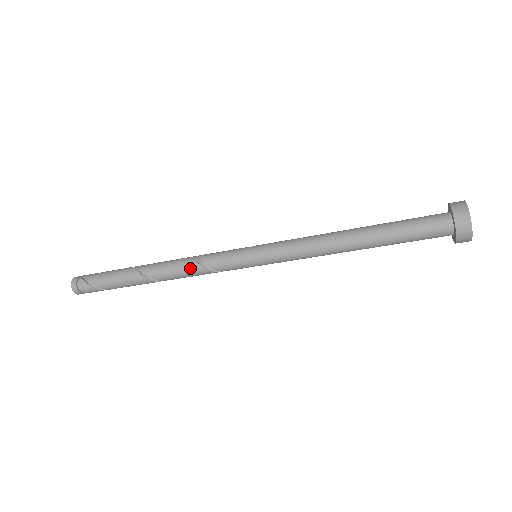
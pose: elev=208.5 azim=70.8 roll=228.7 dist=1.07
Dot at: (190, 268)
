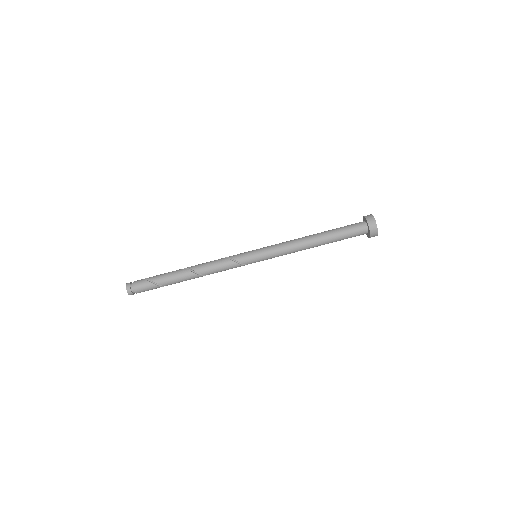
Dot at: occluded
